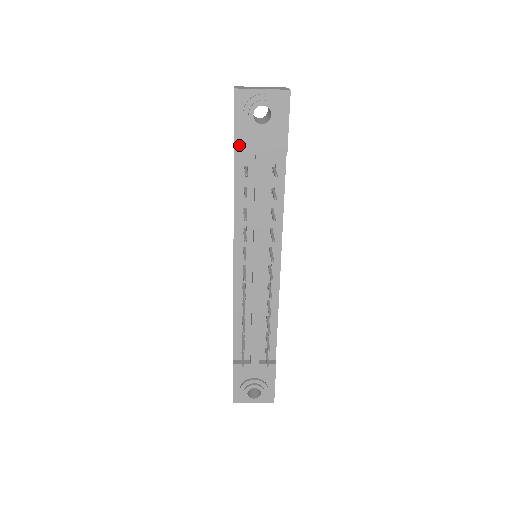
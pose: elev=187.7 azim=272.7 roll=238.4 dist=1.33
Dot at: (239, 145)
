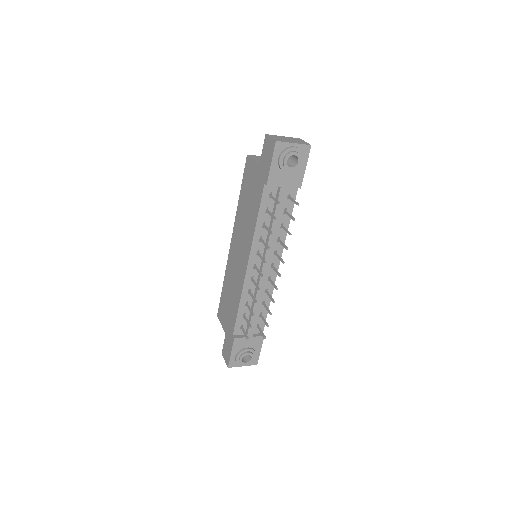
Dot at: (271, 180)
